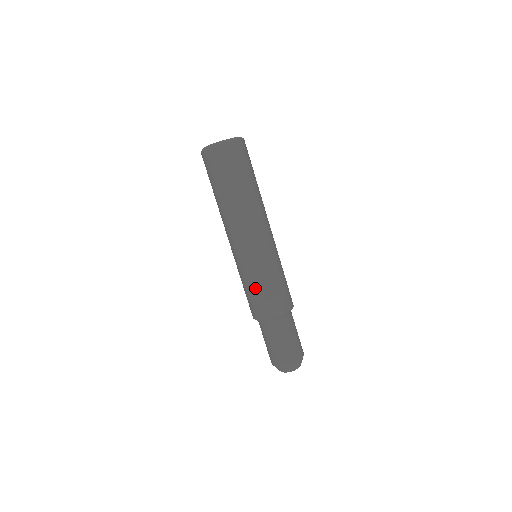
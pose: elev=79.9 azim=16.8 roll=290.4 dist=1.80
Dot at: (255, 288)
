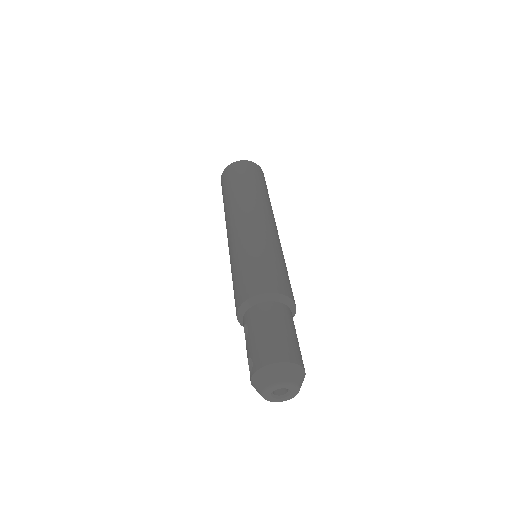
Dot at: (263, 259)
